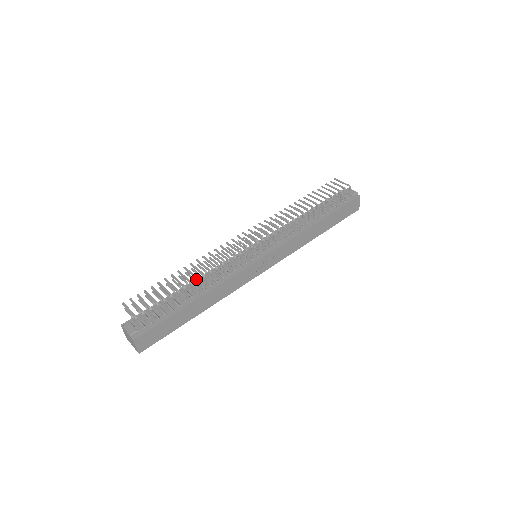
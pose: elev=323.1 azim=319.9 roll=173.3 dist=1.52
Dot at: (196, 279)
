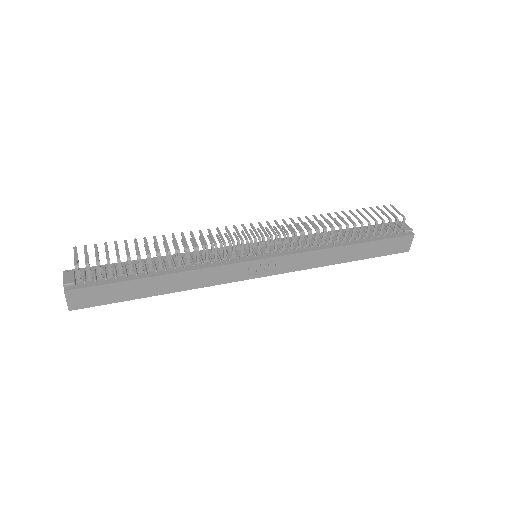
Dot at: (167, 251)
